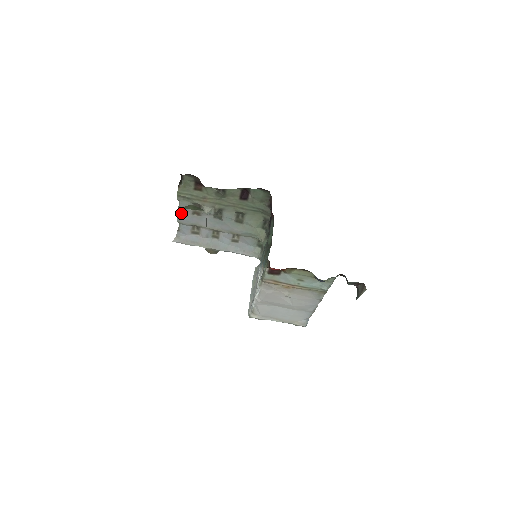
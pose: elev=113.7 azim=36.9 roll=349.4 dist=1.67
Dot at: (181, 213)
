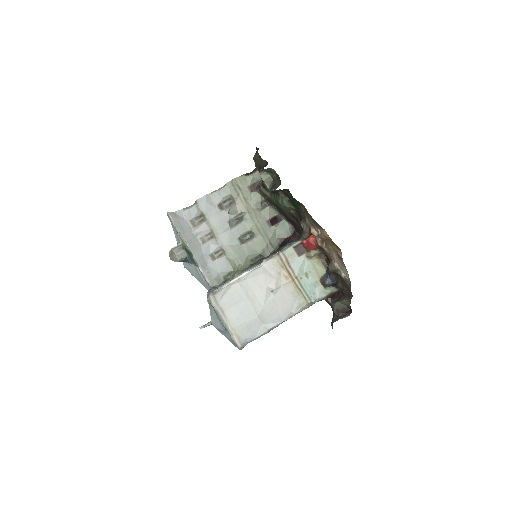
Dot at: (211, 196)
